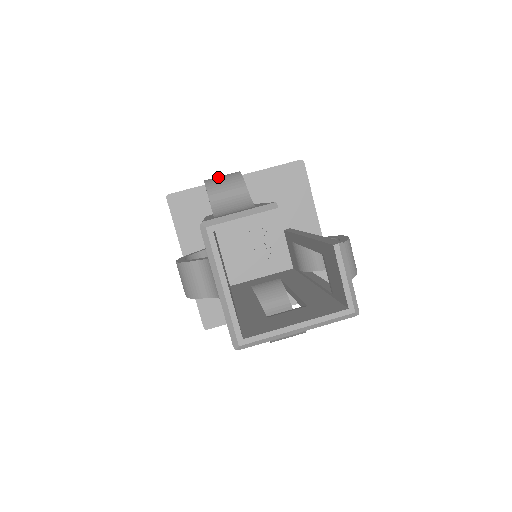
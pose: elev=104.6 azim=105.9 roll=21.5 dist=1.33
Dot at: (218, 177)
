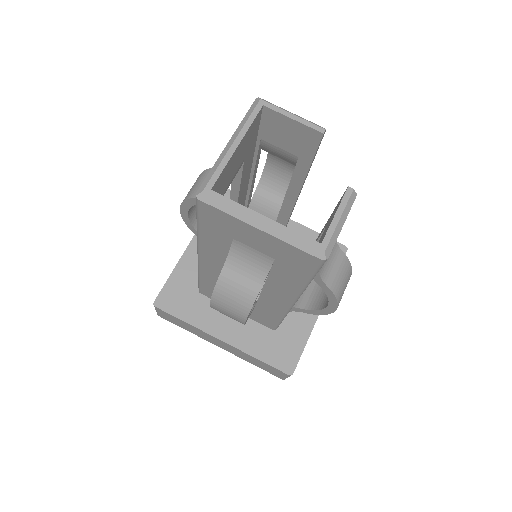
Dot at: occluded
